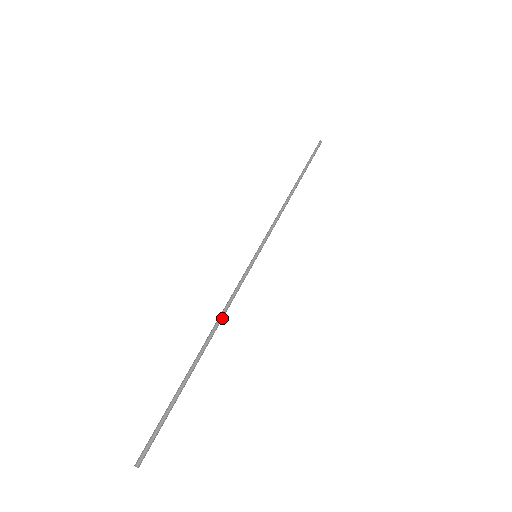
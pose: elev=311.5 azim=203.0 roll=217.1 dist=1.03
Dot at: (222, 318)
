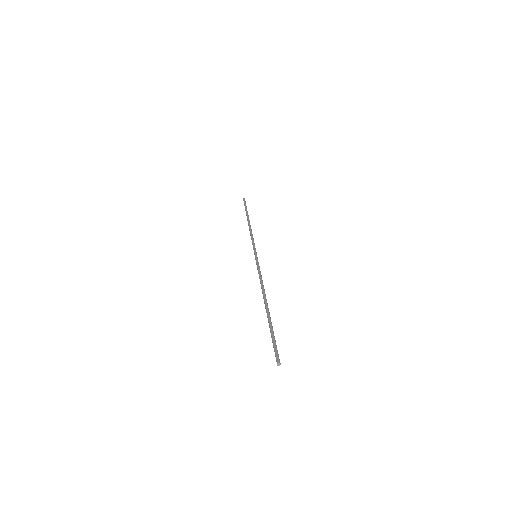
Dot at: occluded
